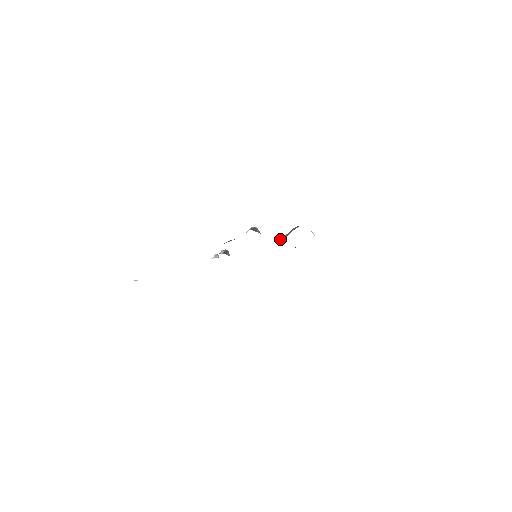
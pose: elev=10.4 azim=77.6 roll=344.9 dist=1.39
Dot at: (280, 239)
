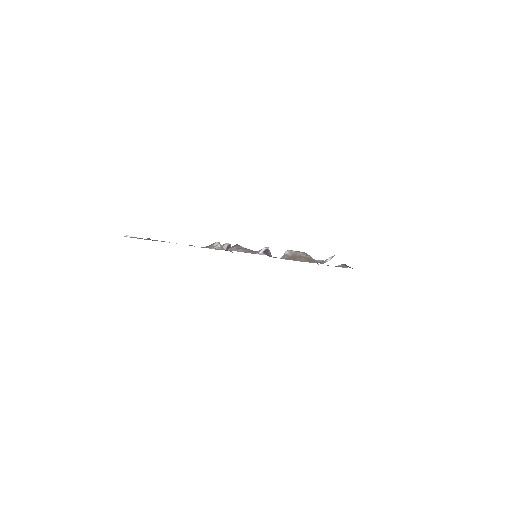
Dot at: (285, 253)
